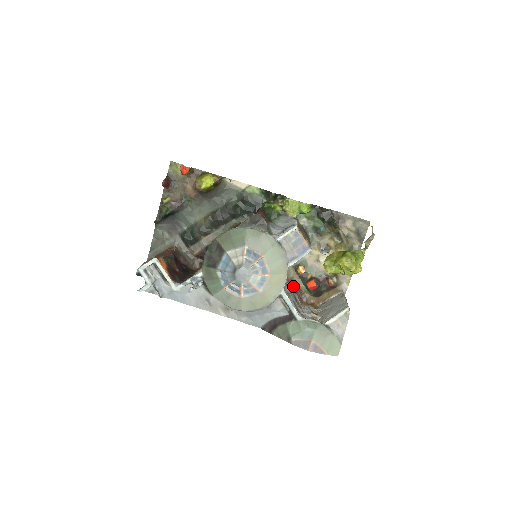
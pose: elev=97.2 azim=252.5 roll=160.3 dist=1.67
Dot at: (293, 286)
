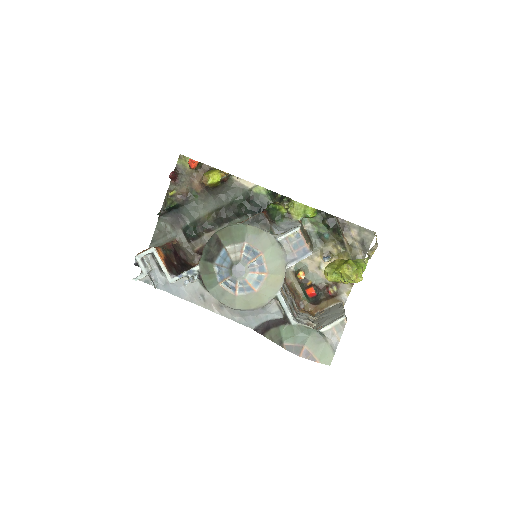
Dot at: (291, 291)
